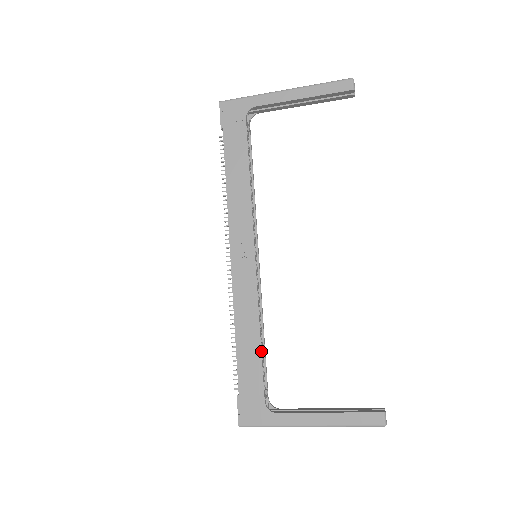
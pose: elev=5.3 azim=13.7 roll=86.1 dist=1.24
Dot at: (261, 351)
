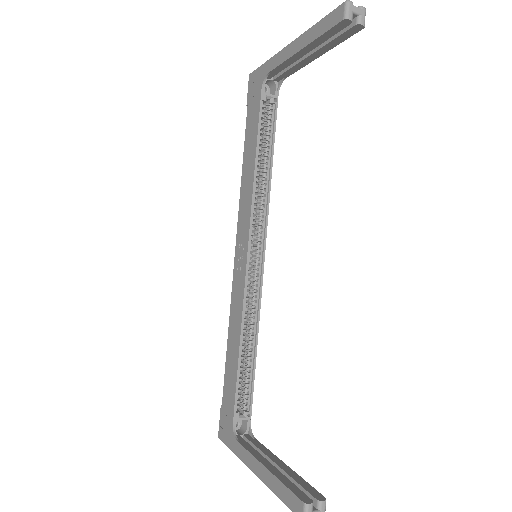
Dot at: (237, 366)
